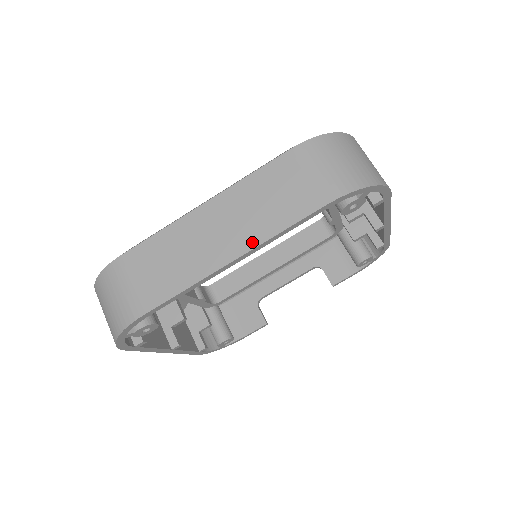
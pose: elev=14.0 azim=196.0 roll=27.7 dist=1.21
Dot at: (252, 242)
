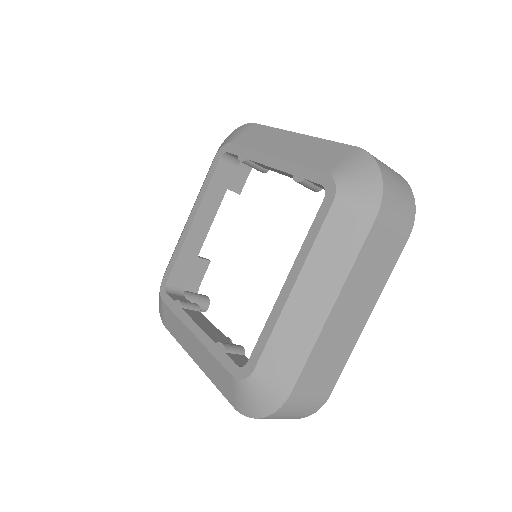
Dot at: (376, 297)
